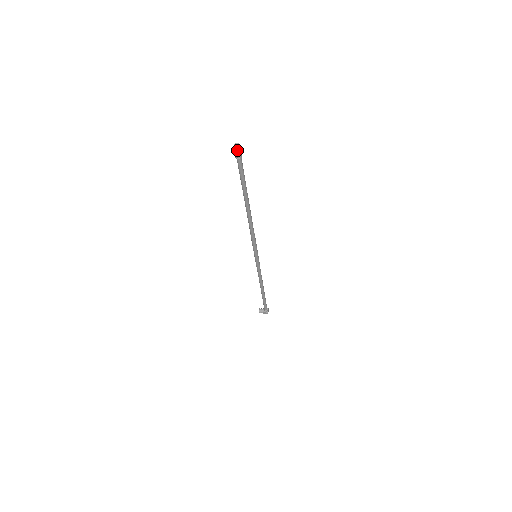
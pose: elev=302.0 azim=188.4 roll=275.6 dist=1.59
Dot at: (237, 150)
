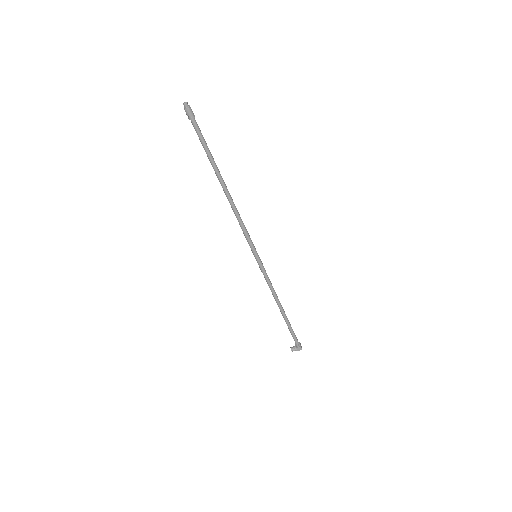
Dot at: (187, 107)
